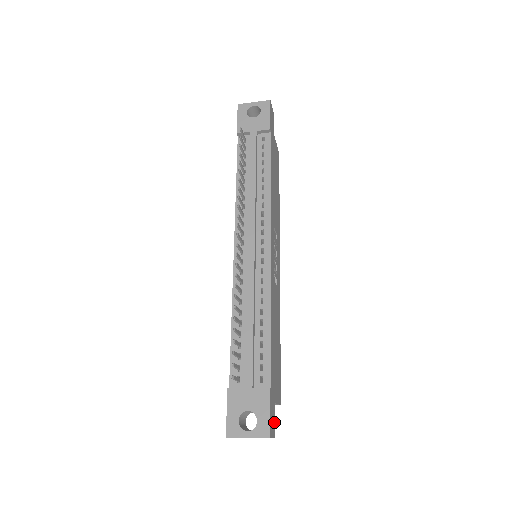
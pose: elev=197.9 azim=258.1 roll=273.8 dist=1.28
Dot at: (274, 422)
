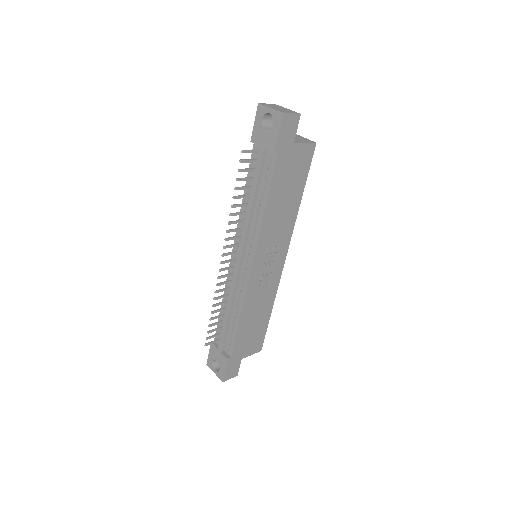
Dot at: (238, 369)
